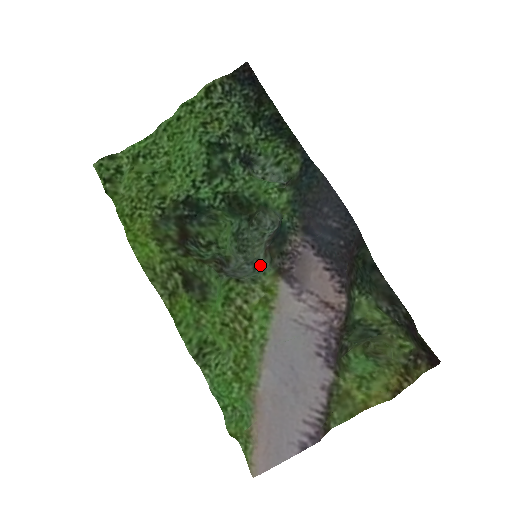
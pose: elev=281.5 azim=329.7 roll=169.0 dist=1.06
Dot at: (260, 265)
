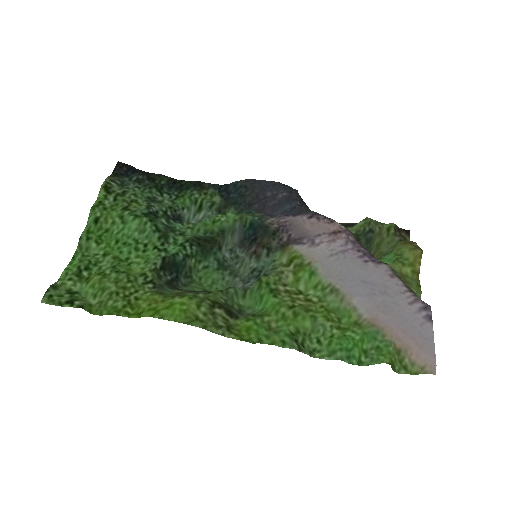
Dot at: (260, 269)
